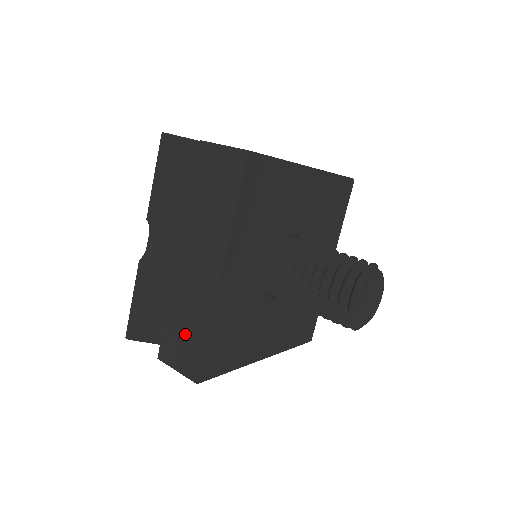
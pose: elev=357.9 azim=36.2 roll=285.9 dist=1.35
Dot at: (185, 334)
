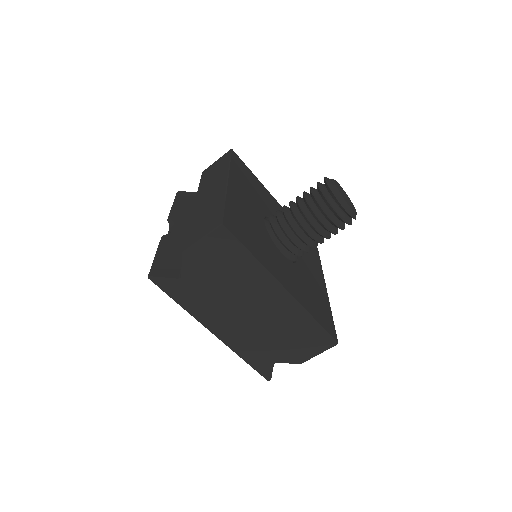
Dot at: (206, 219)
